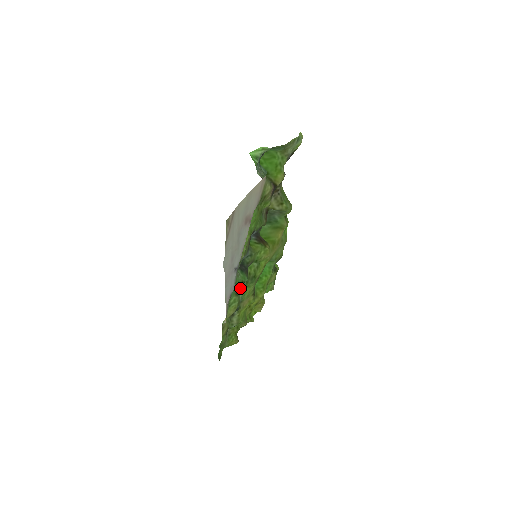
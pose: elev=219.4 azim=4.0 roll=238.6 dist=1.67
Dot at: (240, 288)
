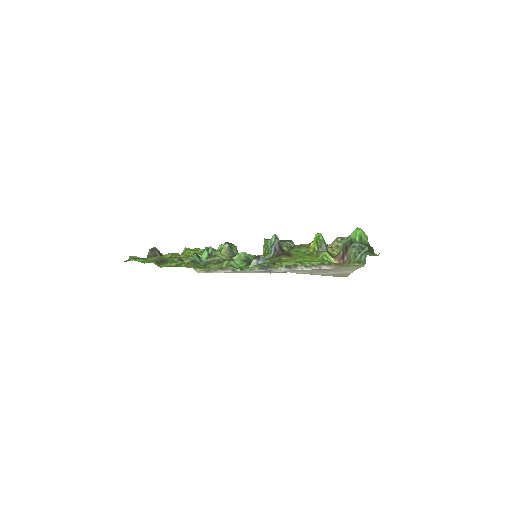
Dot at: occluded
